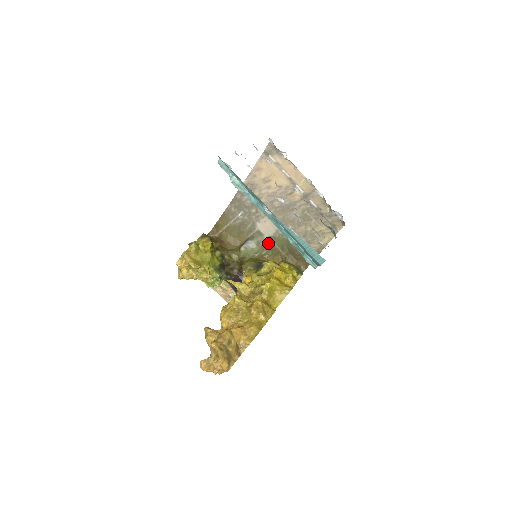
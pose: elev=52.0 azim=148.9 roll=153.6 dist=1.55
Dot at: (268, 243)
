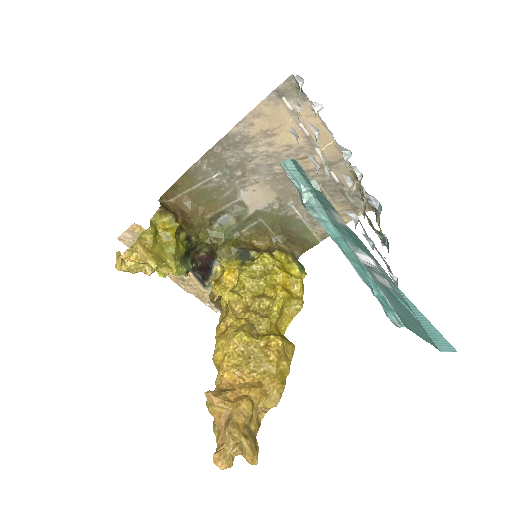
Dot at: (253, 218)
